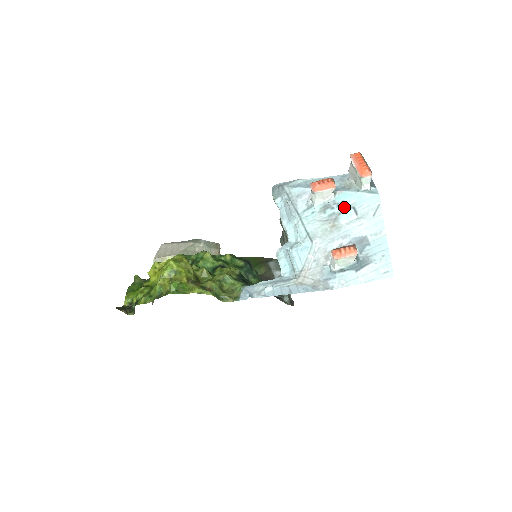
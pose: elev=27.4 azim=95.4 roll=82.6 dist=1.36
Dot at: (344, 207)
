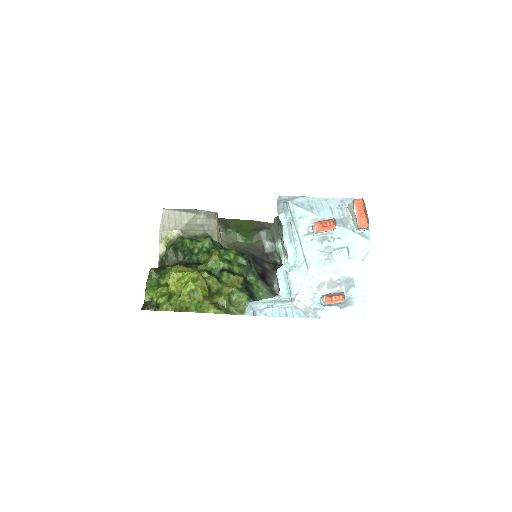
Dot at: (339, 244)
